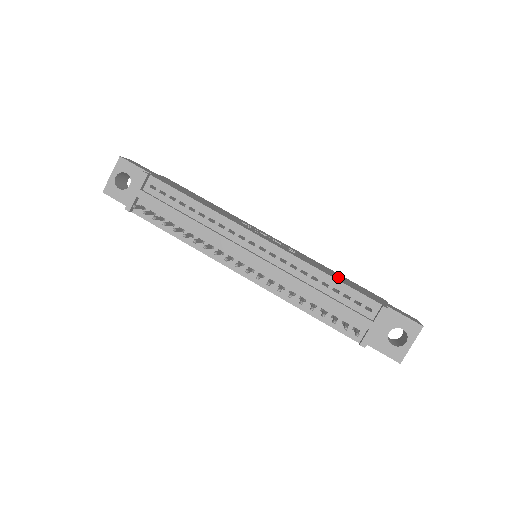
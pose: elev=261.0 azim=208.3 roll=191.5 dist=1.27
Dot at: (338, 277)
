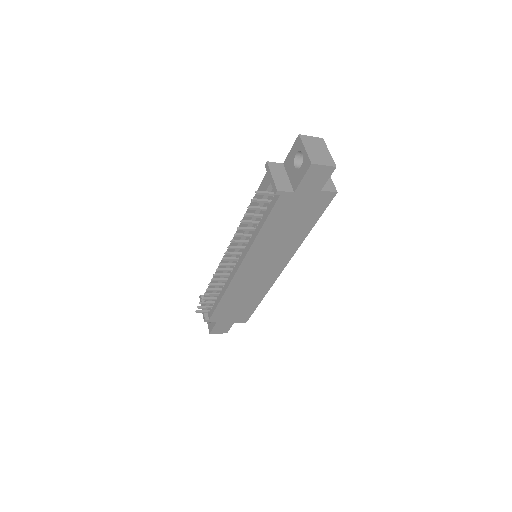
Dot at: occluded
